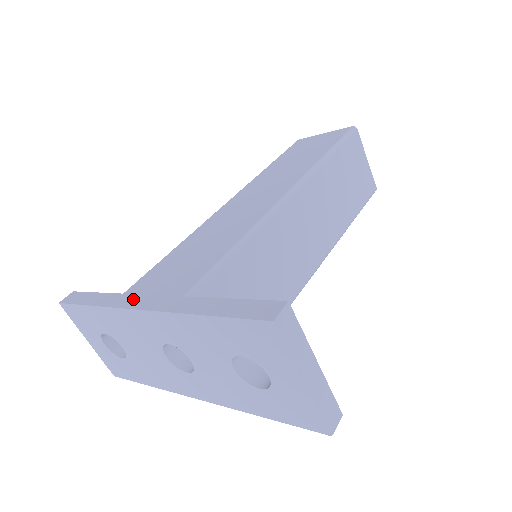
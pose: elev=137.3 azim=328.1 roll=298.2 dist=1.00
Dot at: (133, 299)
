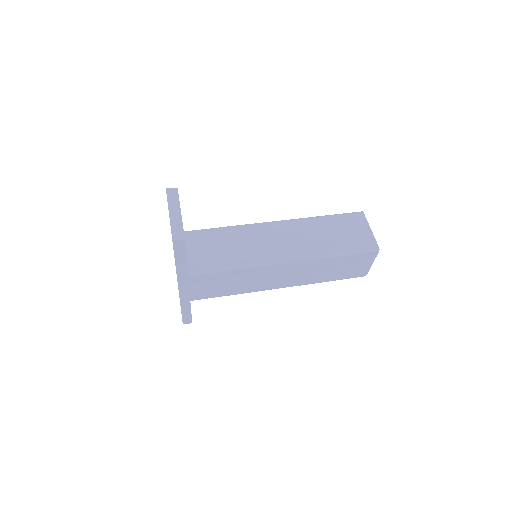
Dot at: occluded
